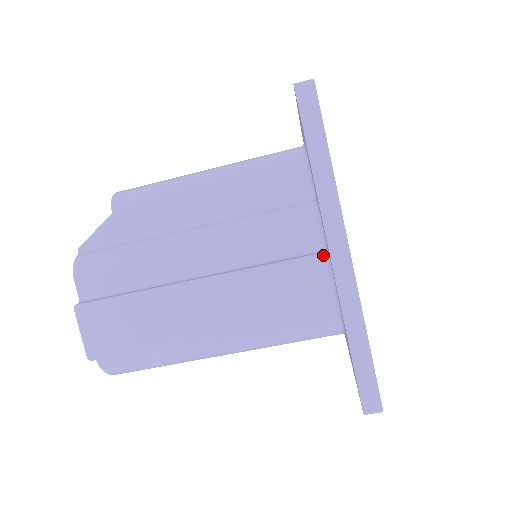
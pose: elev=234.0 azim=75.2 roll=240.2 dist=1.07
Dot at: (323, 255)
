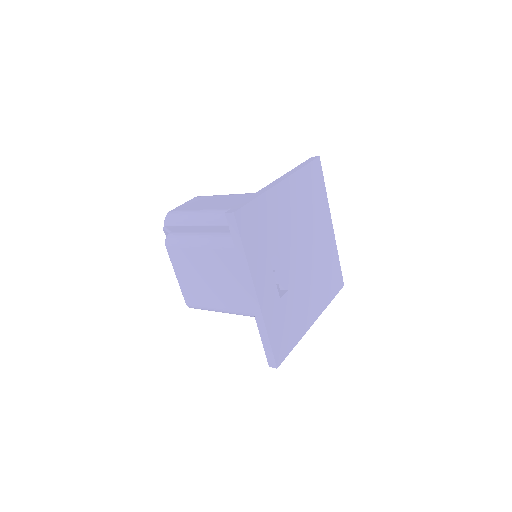
Dot at: occluded
